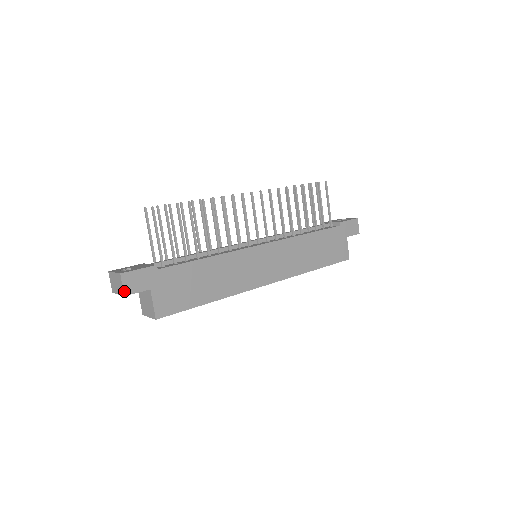
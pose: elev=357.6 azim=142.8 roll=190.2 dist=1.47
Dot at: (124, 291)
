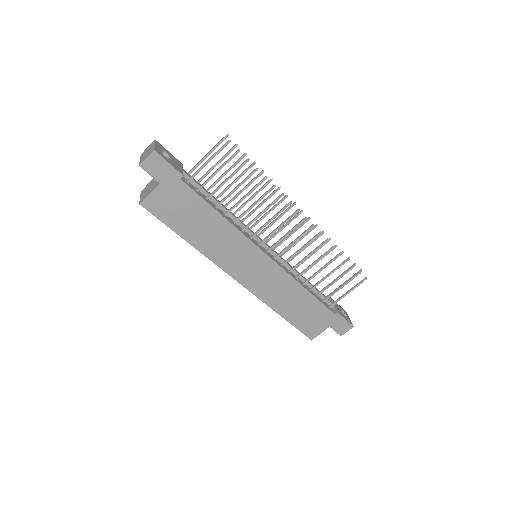
Dot at: (143, 163)
